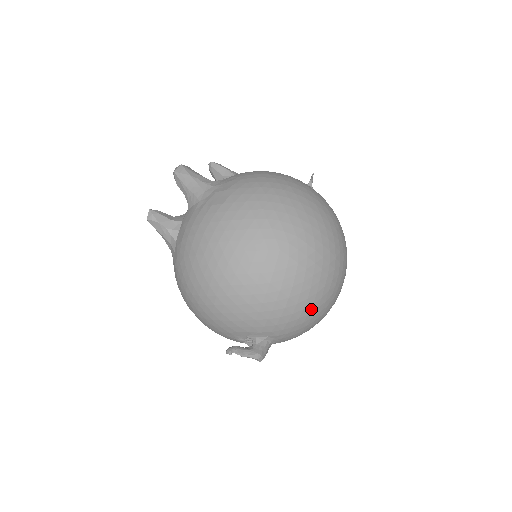
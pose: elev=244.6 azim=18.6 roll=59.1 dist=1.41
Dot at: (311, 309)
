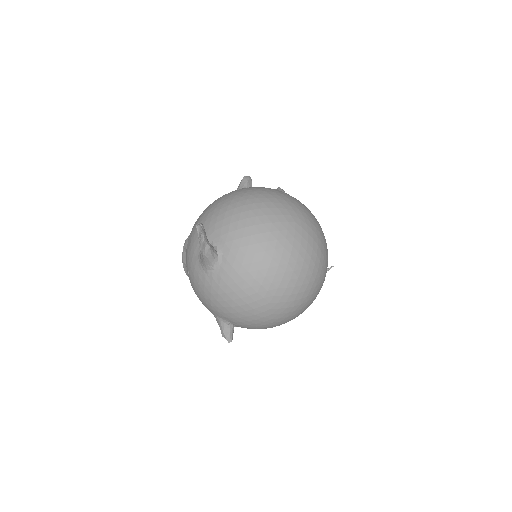
Dot at: (263, 270)
